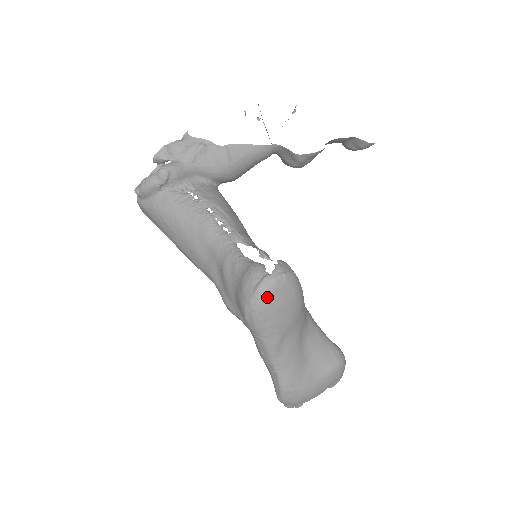
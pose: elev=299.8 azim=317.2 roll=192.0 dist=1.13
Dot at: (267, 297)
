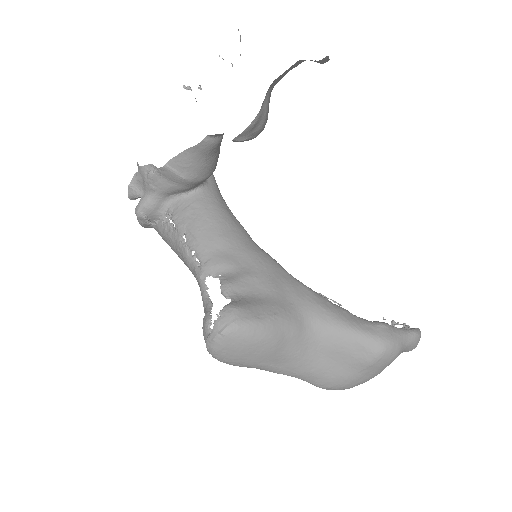
Dot at: (218, 354)
